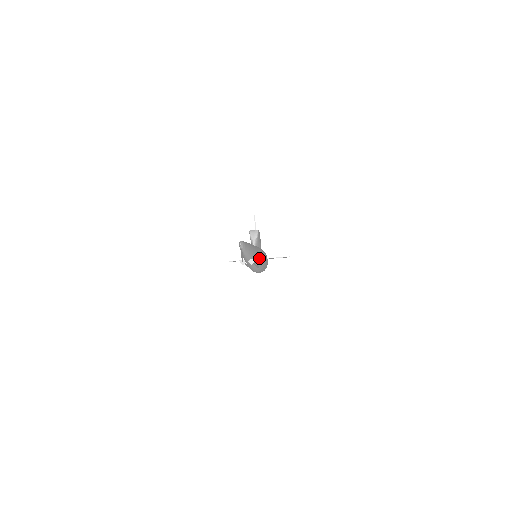
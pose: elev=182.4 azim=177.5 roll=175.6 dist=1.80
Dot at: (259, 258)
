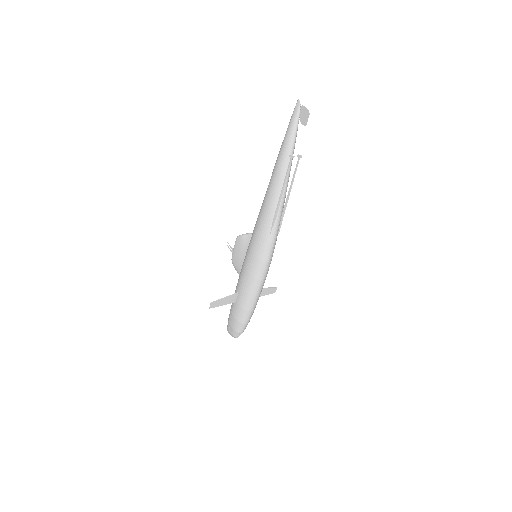
Dot at: occluded
